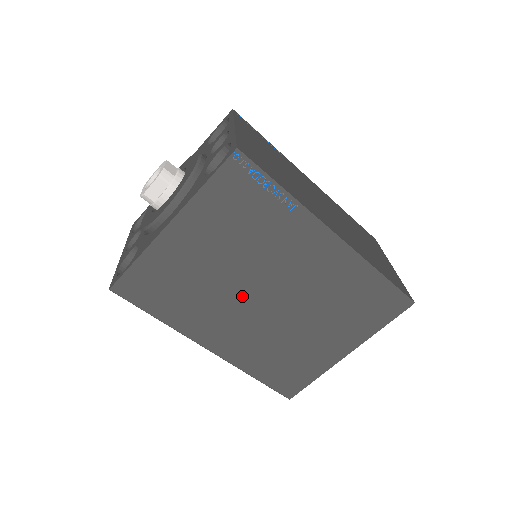
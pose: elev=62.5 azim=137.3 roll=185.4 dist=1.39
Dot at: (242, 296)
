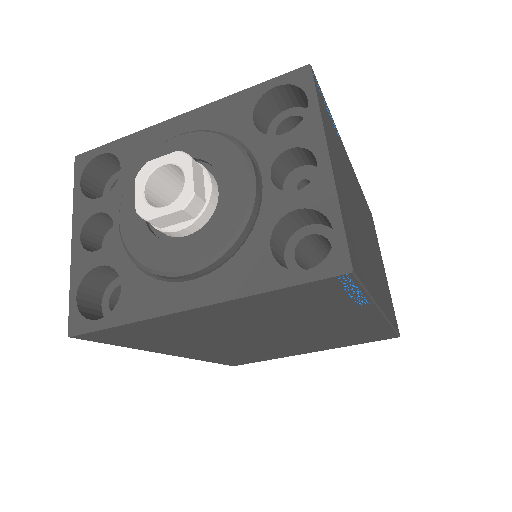
Dot at: (242, 337)
